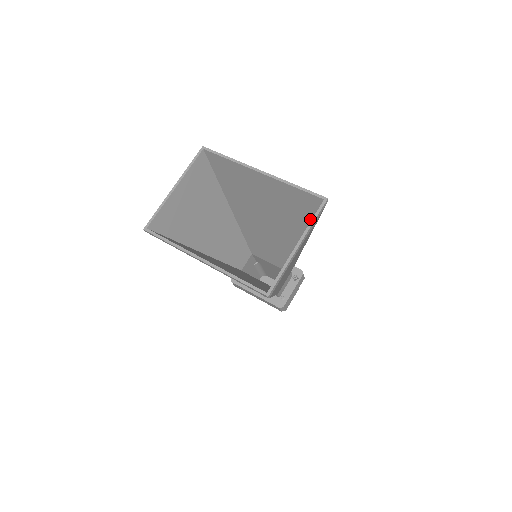
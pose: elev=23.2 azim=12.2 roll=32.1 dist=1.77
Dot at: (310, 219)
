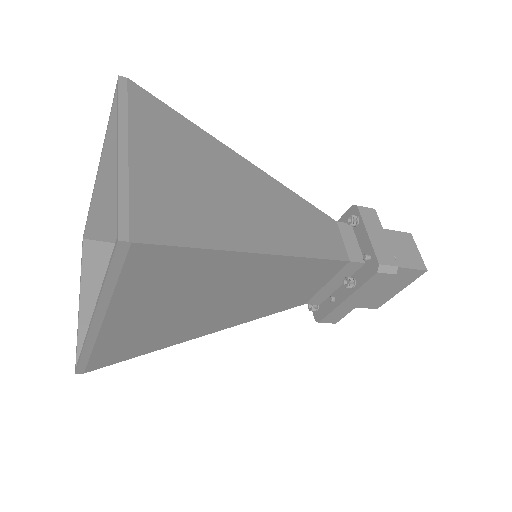
Dot at: occluded
